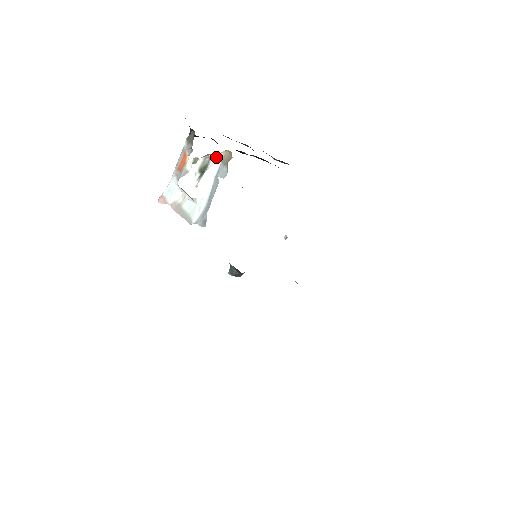
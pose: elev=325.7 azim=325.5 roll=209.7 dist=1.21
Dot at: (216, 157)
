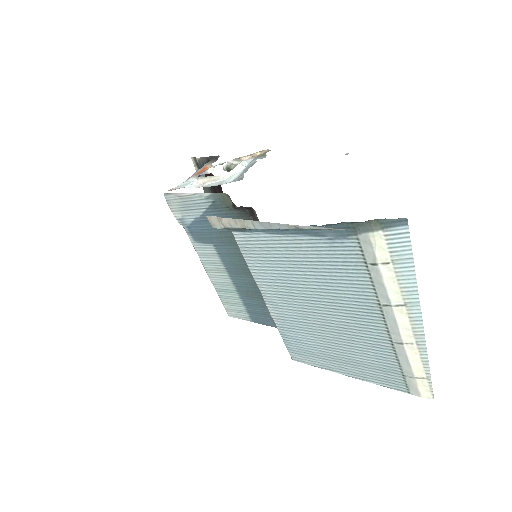
Dot at: (247, 159)
